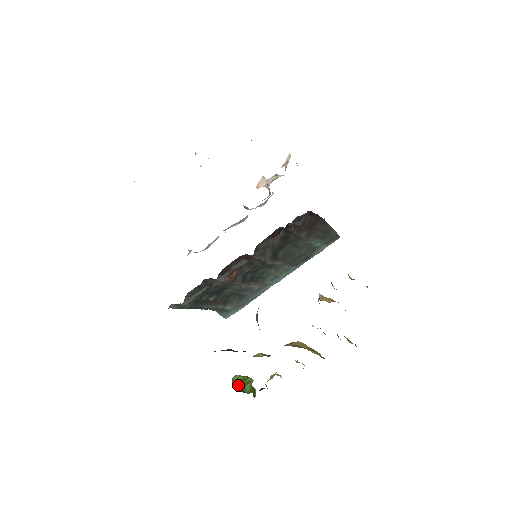
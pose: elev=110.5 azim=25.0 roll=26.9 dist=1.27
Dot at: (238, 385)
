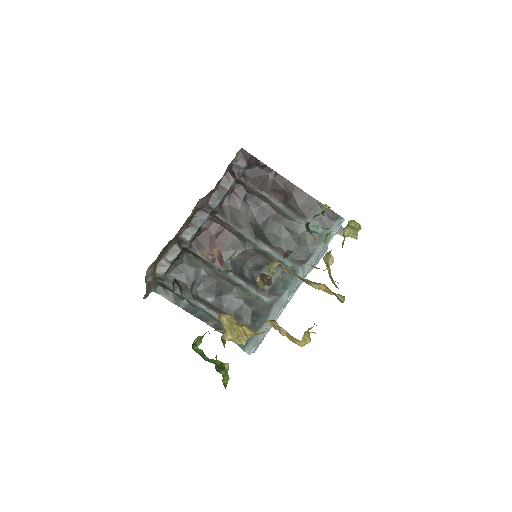
Dot at: (196, 348)
